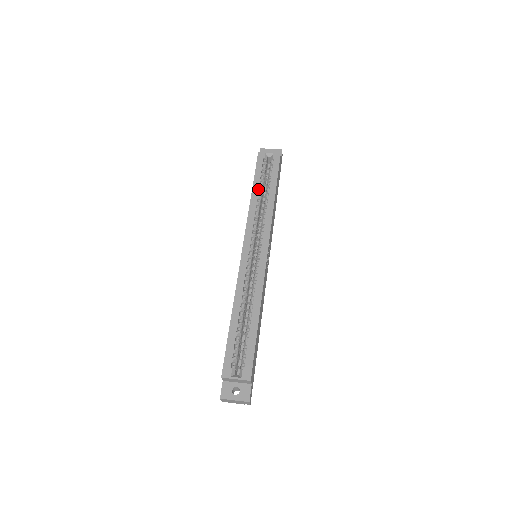
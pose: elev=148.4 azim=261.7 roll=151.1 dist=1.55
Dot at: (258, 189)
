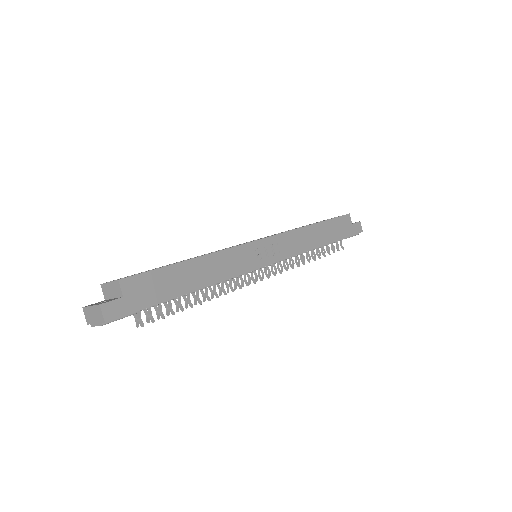
Dot at: occluded
